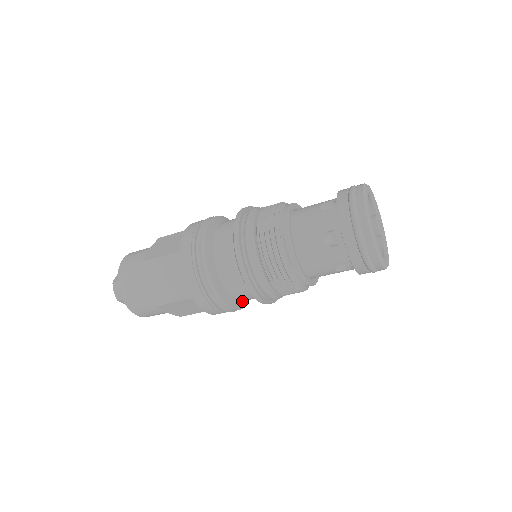
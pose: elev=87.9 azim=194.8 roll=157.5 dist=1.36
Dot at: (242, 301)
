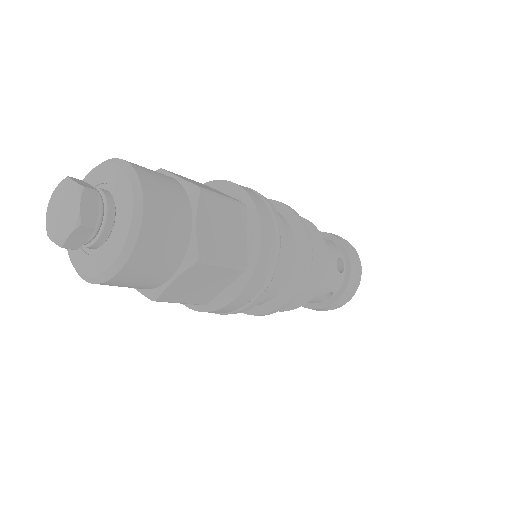
Dot at: occluded
